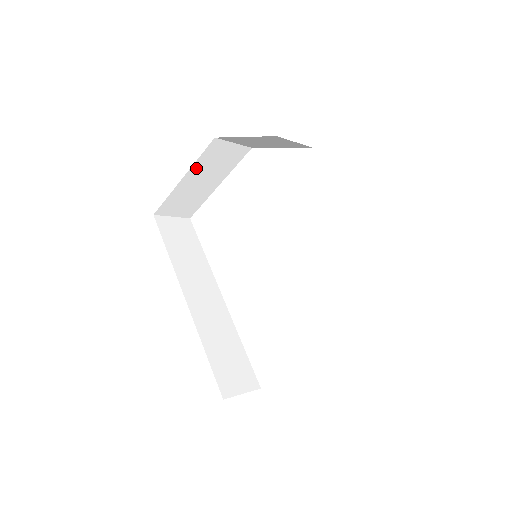
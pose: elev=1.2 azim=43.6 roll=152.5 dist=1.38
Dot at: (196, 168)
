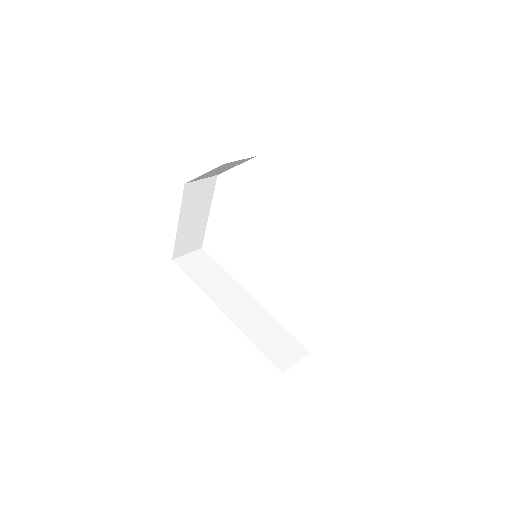
Dot at: (184, 211)
